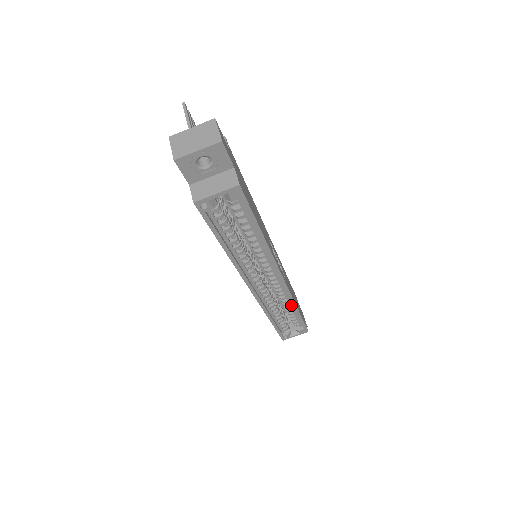
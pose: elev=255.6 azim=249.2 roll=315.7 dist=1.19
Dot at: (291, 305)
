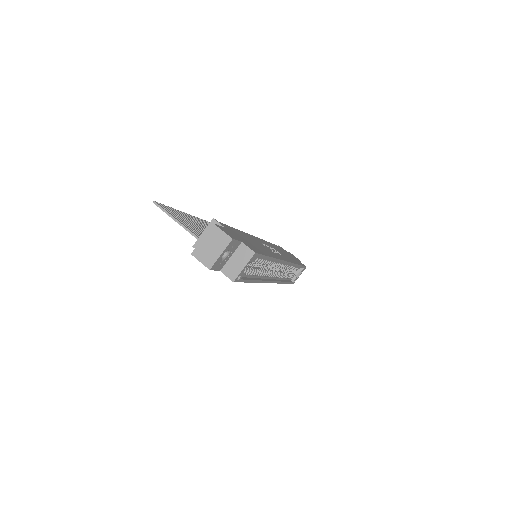
Dot at: occluded
